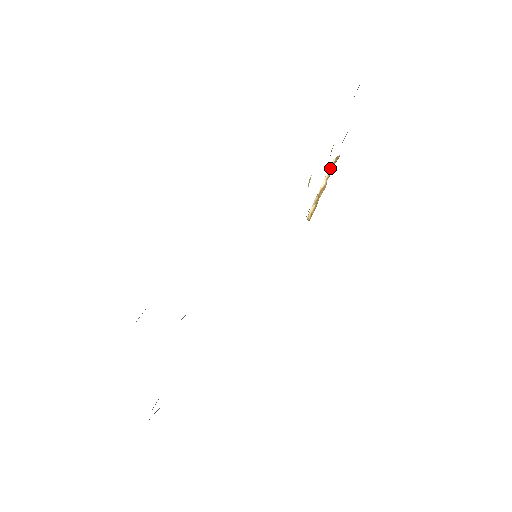
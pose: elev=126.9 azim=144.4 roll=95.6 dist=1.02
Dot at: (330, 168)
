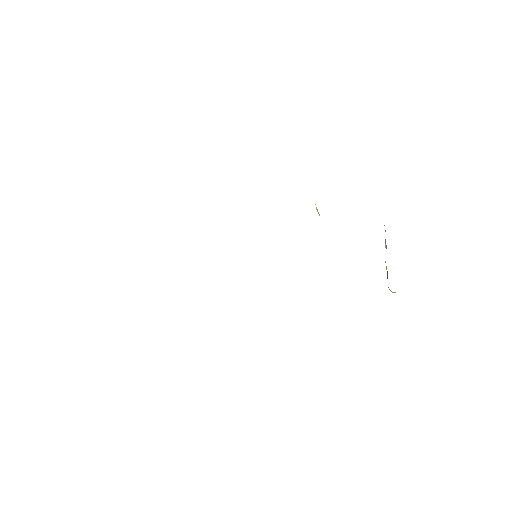
Dot at: occluded
